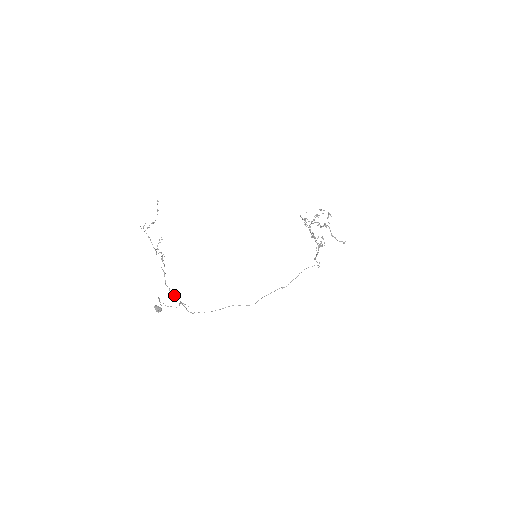
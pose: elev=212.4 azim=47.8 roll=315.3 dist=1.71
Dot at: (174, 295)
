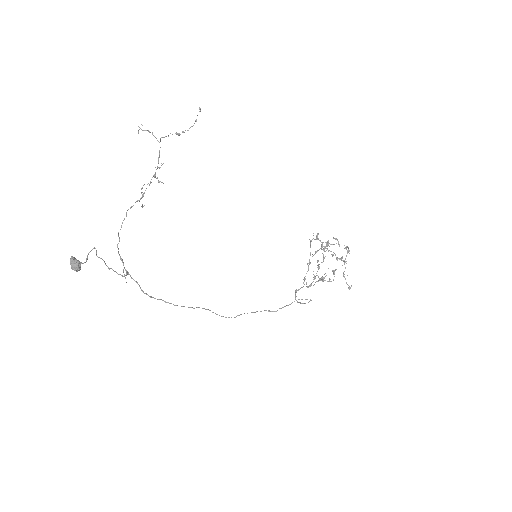
Dot at: occluded
